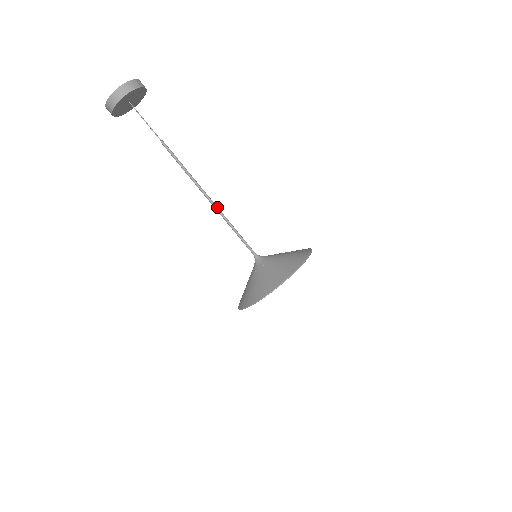
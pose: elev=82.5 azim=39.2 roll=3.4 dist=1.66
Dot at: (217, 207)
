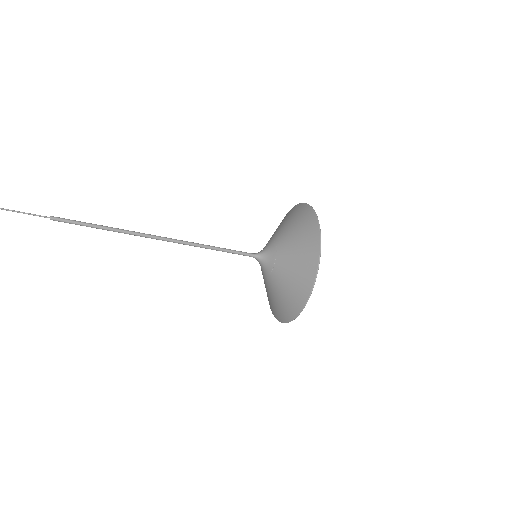
Dot at: (175, 241)
